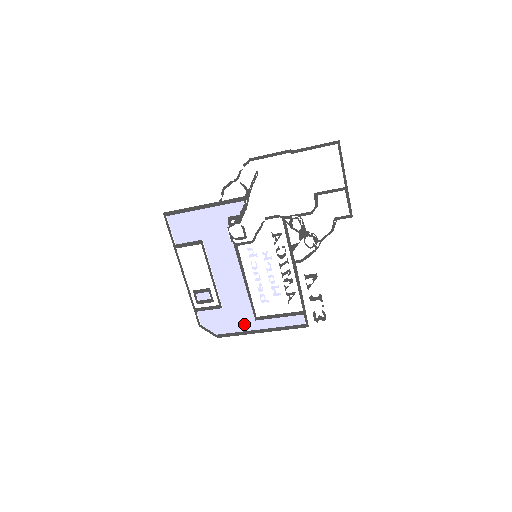
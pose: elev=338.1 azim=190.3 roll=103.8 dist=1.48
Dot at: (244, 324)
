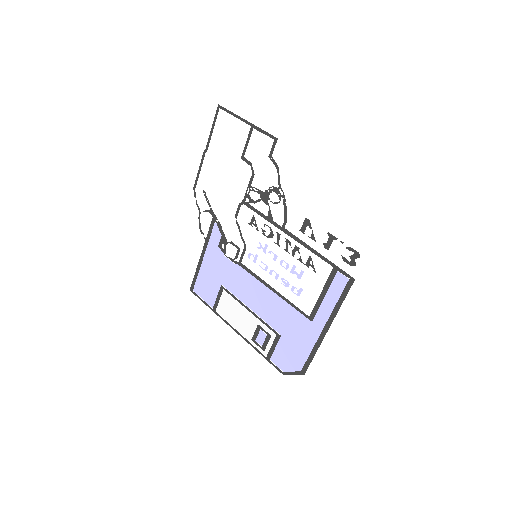
Dot at: (308, 336)
